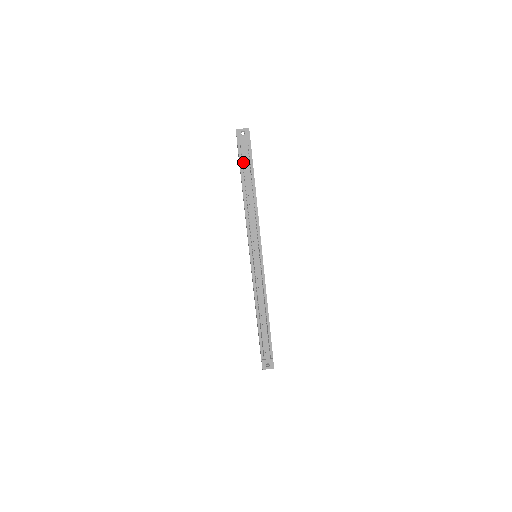
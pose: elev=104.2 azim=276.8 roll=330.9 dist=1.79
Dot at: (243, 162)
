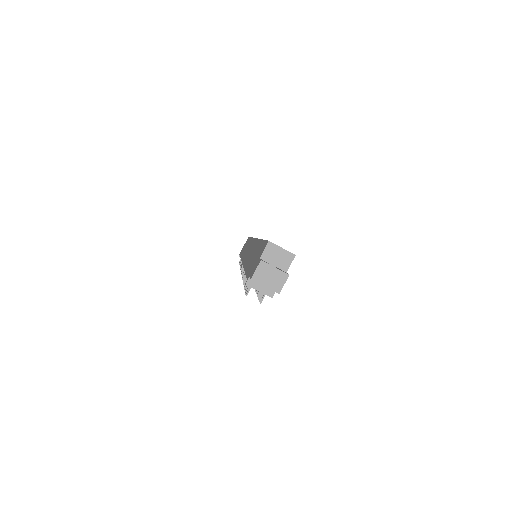
Dot at: occluded
